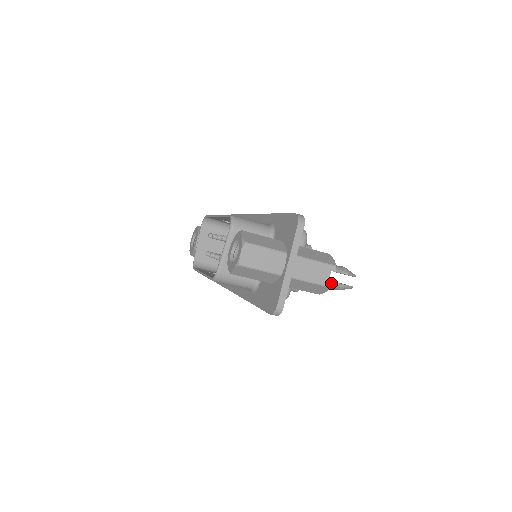
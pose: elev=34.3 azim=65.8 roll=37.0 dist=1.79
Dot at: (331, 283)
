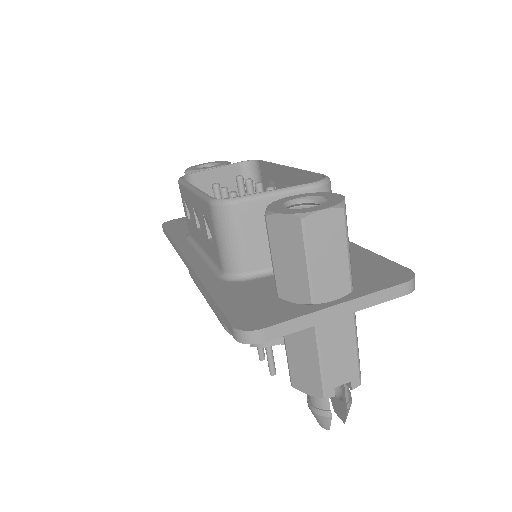
Dot at: (332, 394)
